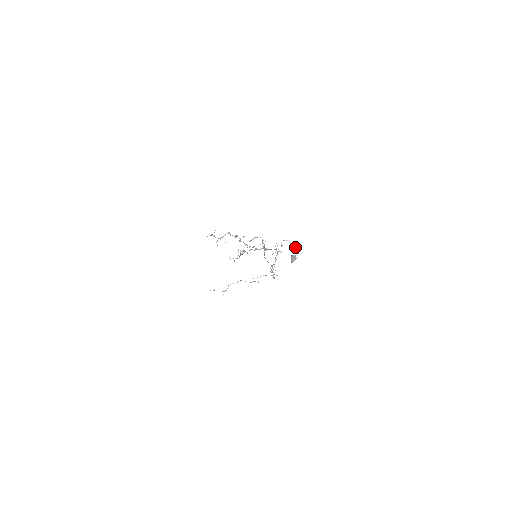
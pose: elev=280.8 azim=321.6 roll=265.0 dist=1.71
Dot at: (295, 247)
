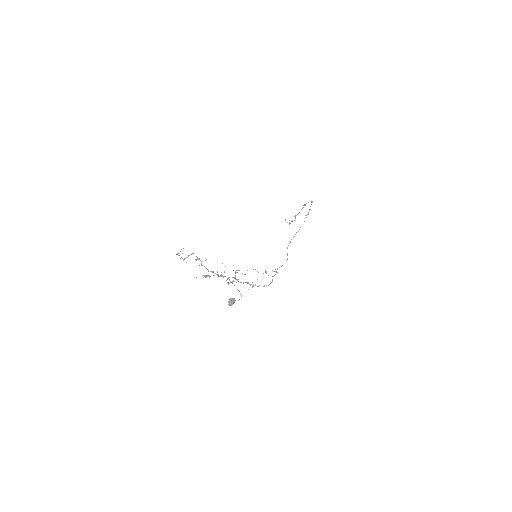
Dot at: (237, 289)
